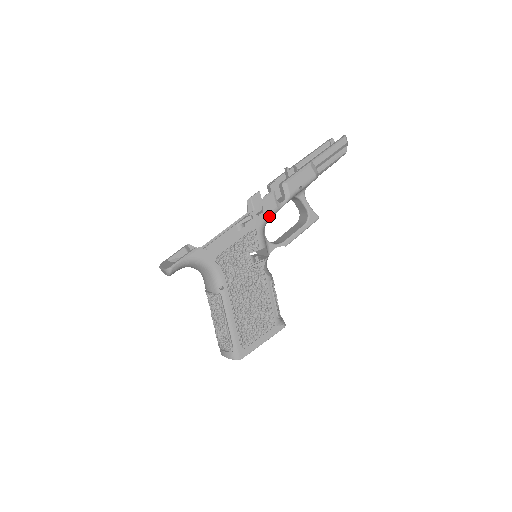
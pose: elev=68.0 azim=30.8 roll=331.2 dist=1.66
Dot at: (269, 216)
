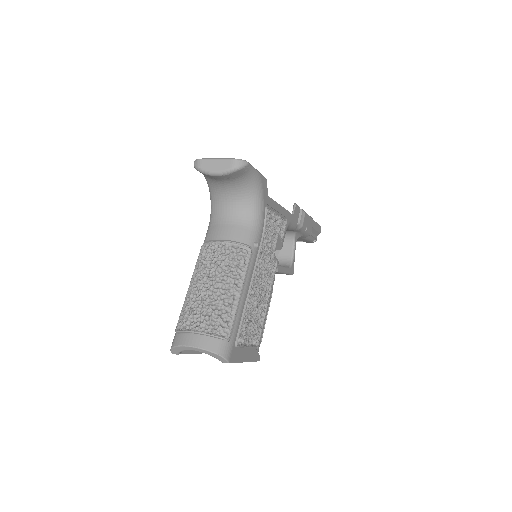
Dot at: (293, 224)
